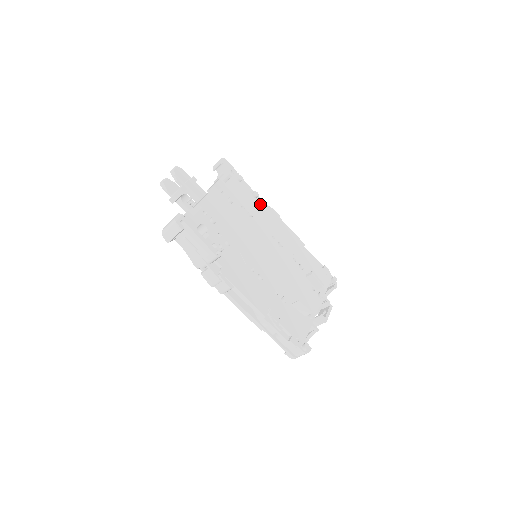
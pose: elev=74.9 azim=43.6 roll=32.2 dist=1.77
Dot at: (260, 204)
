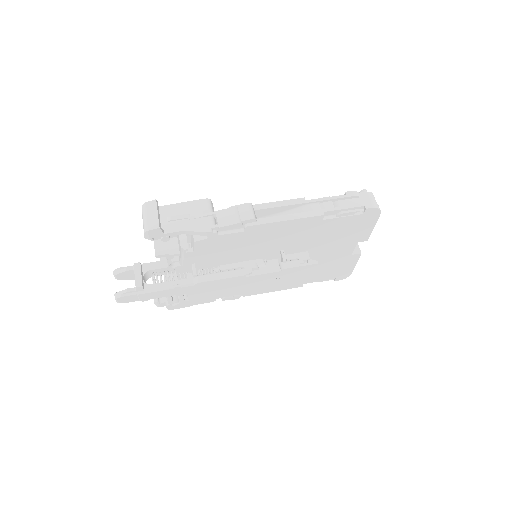
Dot at: occluded
